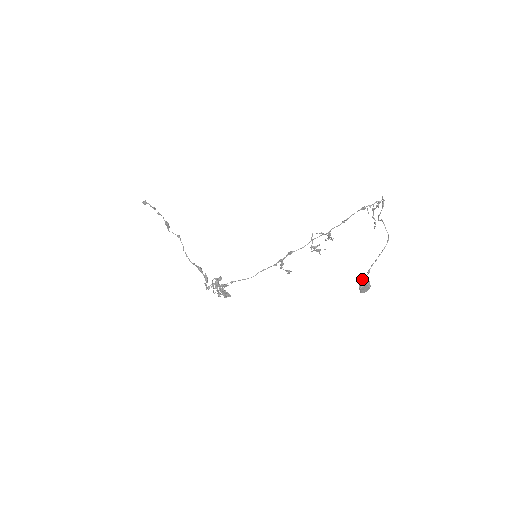
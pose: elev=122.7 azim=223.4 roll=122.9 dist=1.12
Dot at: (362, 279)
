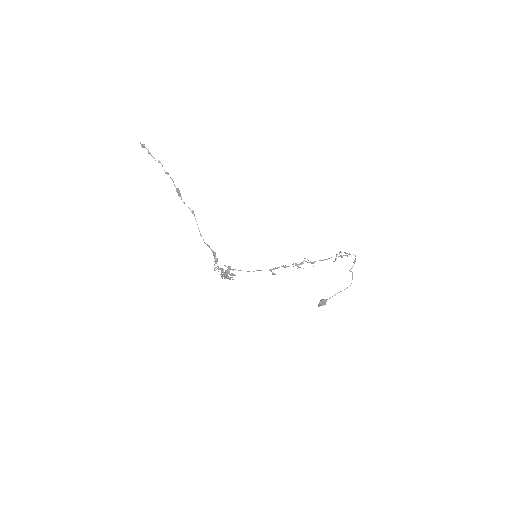
Dot at: (324, 300)
